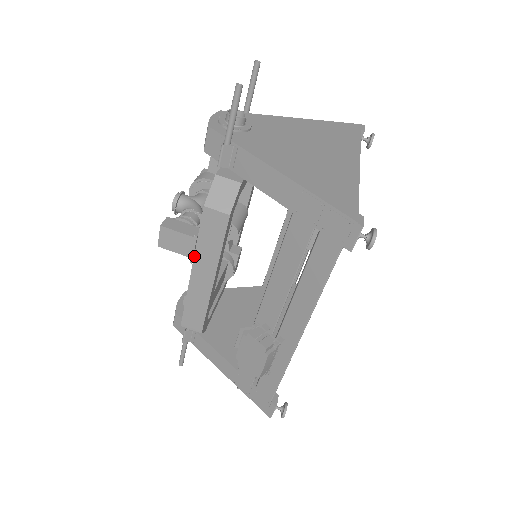
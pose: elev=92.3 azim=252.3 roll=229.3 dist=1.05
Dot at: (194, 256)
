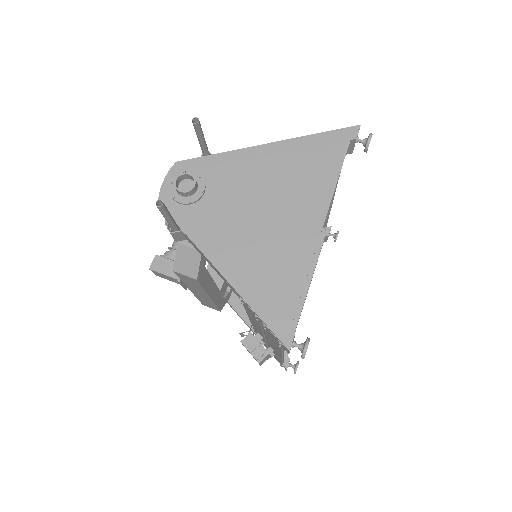
Dot at: (186, 286)
